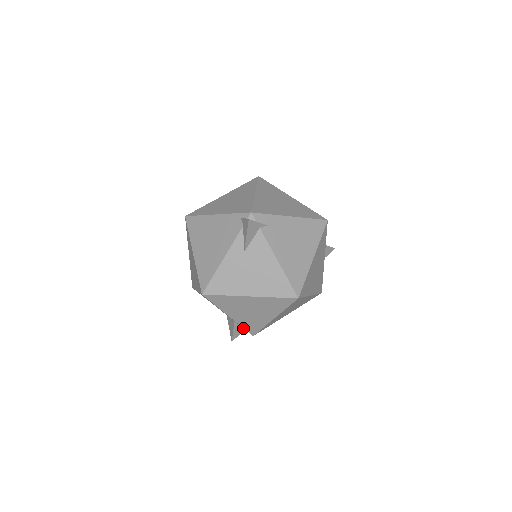
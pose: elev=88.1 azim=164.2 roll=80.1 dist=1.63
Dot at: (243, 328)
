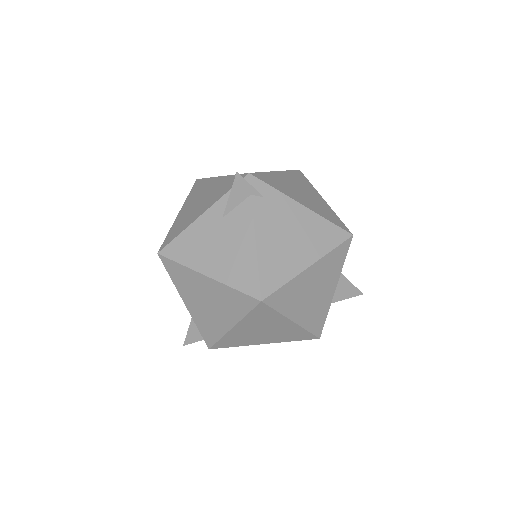
Dot at: occluded
